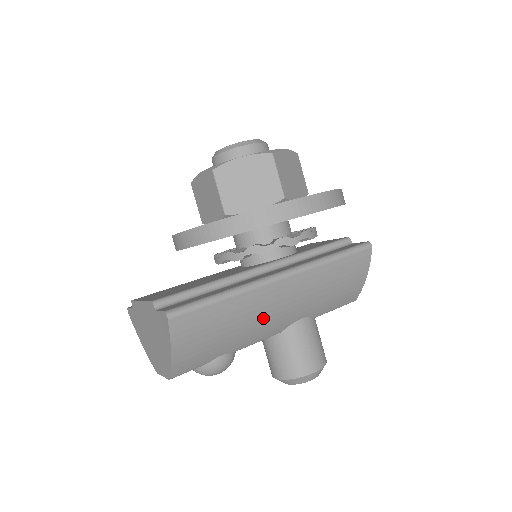
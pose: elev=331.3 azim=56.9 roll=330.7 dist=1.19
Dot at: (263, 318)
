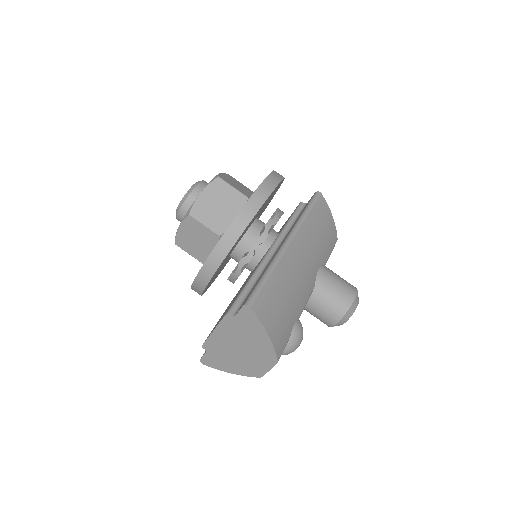
Dot at: (299, 278)
